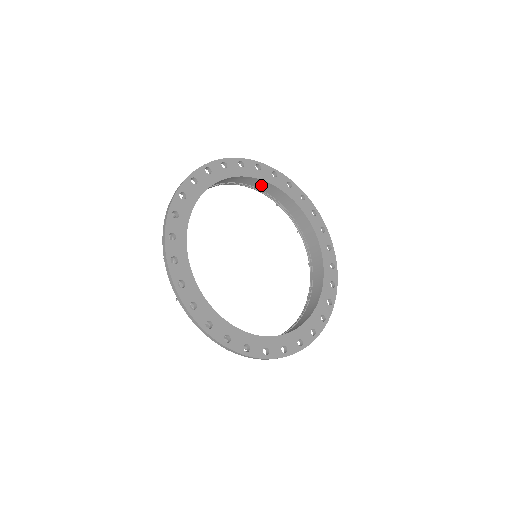
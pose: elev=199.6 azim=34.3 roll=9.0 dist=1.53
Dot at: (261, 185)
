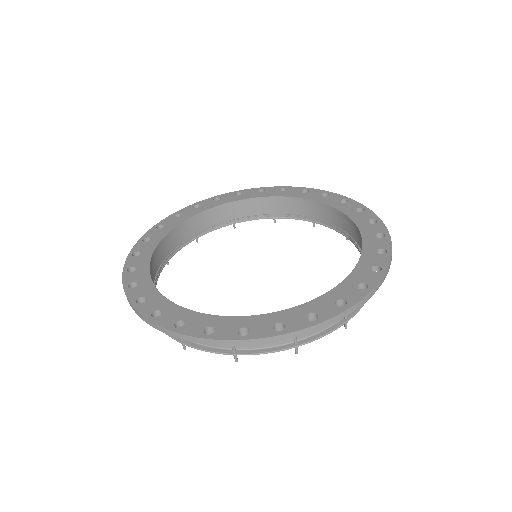
Dot at: (344, 224)
